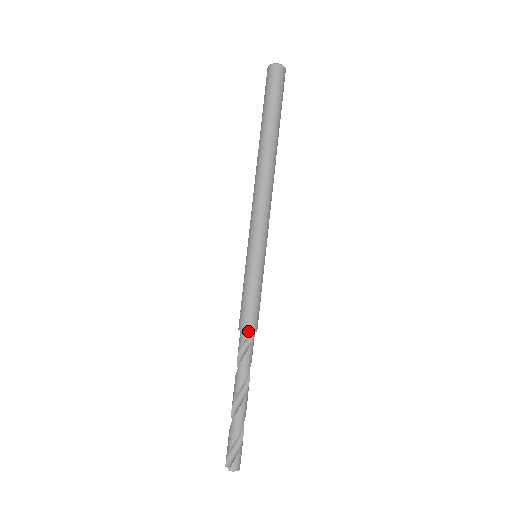
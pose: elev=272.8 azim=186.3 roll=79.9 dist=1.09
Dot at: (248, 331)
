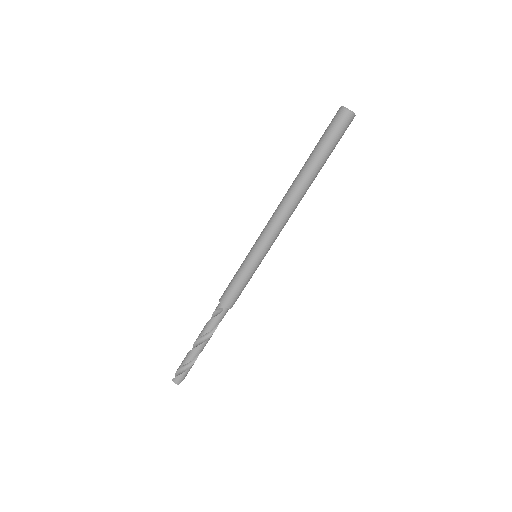
Dot at: (221, 304)
